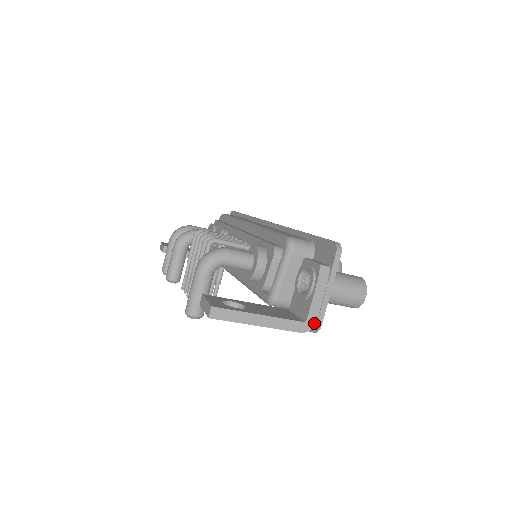
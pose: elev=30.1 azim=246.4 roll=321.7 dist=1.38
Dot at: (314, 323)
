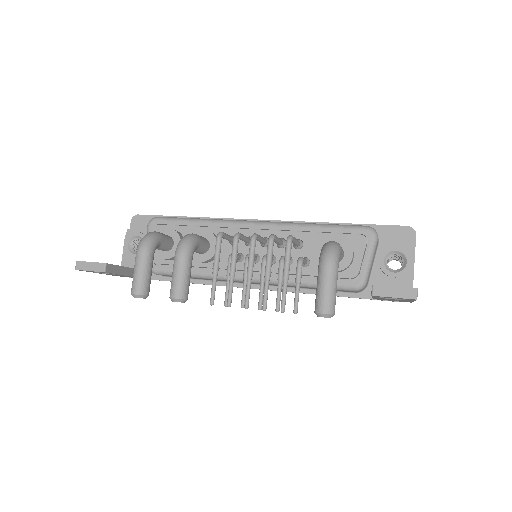
Dot at: occluded
